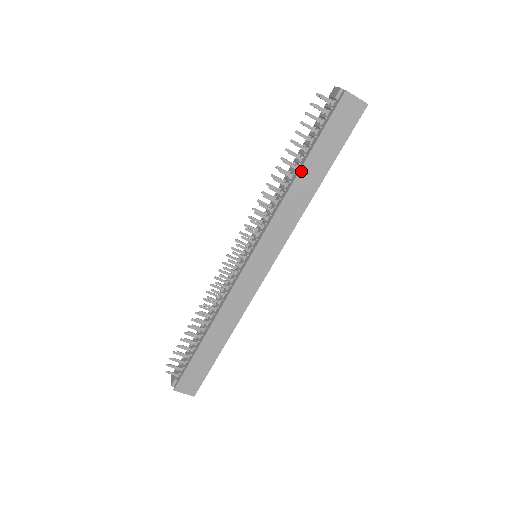
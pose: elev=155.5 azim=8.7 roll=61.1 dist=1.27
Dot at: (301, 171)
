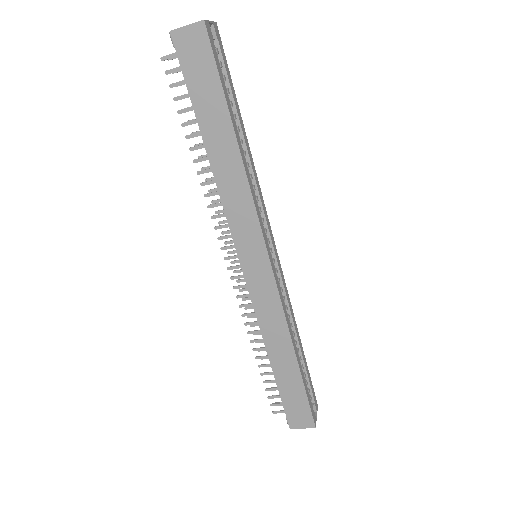
Dot at: (207, 147)
